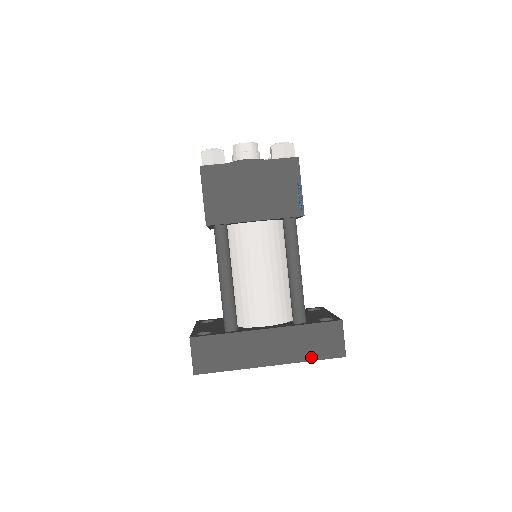
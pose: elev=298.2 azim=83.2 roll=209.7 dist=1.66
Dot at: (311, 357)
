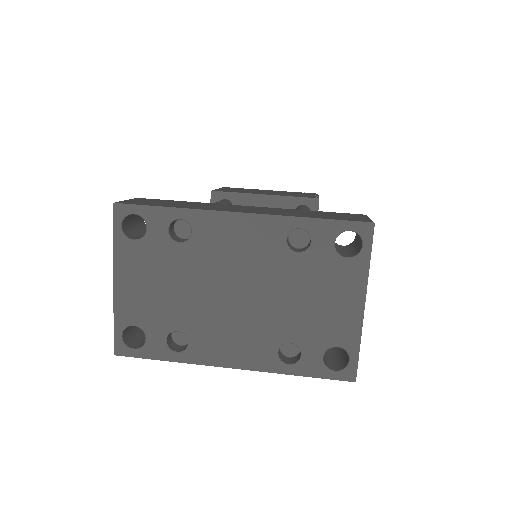
Dot at: (311, 217)
